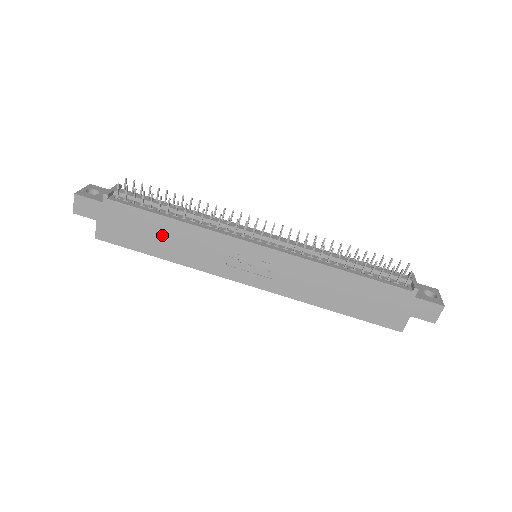
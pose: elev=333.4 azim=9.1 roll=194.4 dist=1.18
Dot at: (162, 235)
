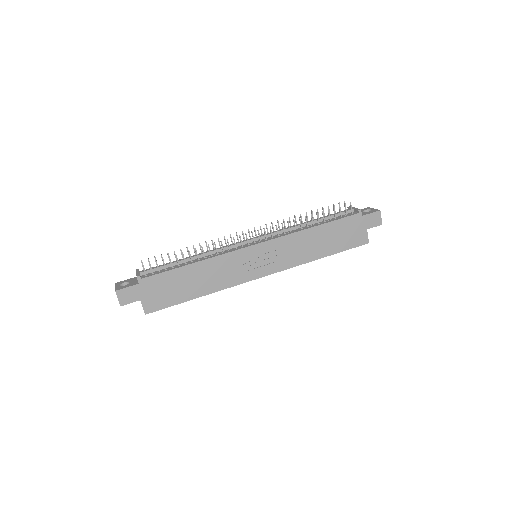
Dot at: (191, 280)
